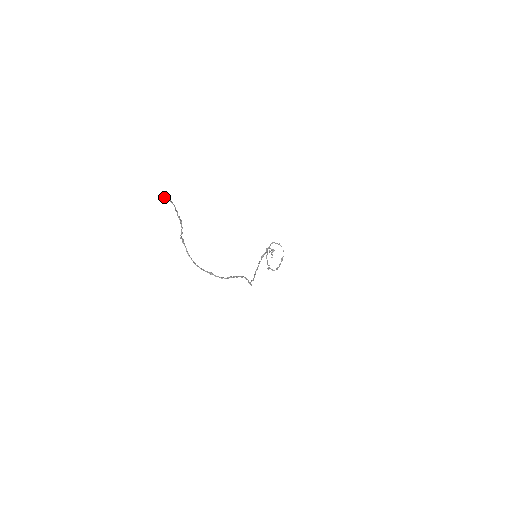
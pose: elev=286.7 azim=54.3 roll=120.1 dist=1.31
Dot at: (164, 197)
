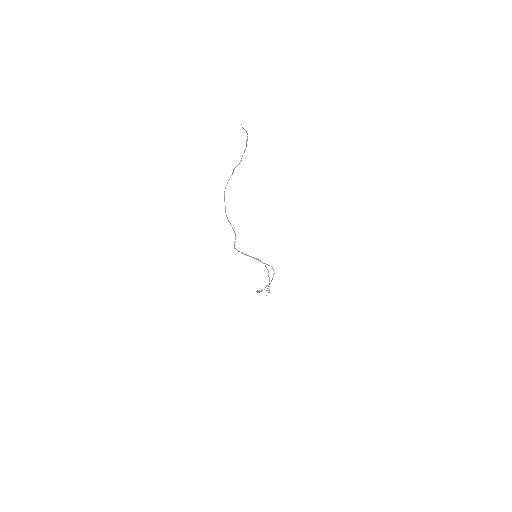
Dot at: (245, 130)
